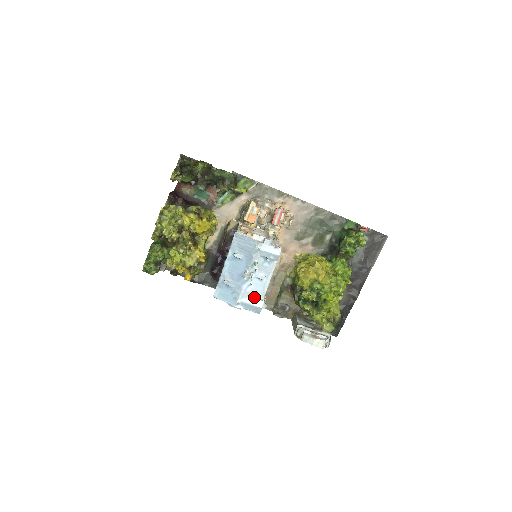
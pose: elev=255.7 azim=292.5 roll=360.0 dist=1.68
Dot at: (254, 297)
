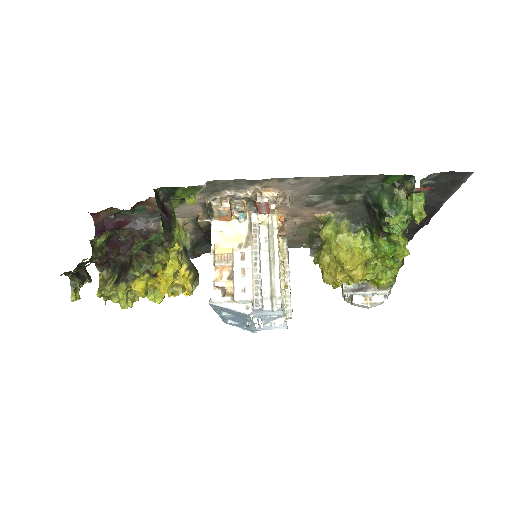
Dot at: (272, 325)
